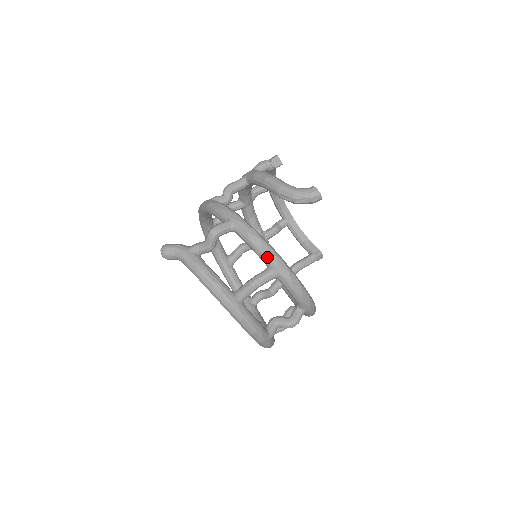
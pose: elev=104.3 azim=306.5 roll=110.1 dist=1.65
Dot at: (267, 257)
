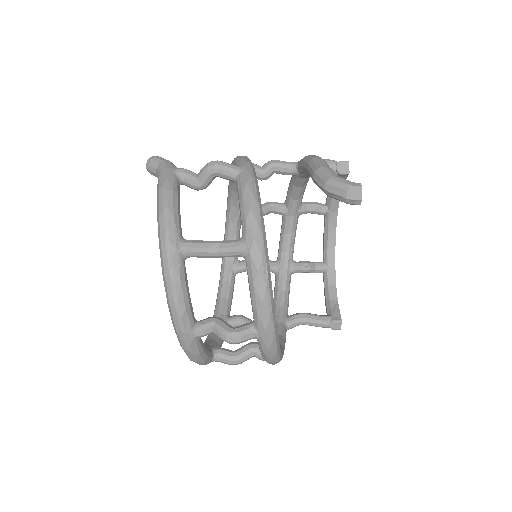
Dot at: (248, 221)
